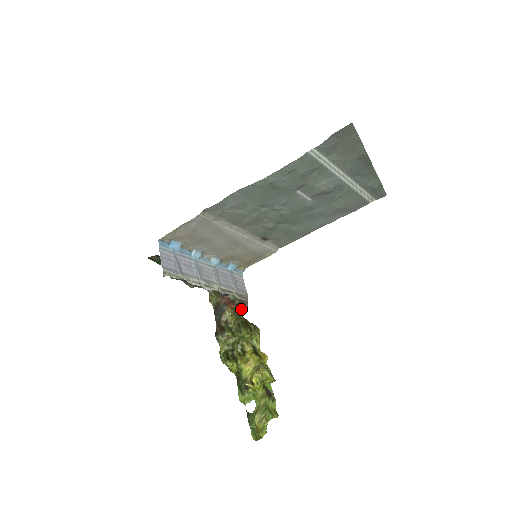
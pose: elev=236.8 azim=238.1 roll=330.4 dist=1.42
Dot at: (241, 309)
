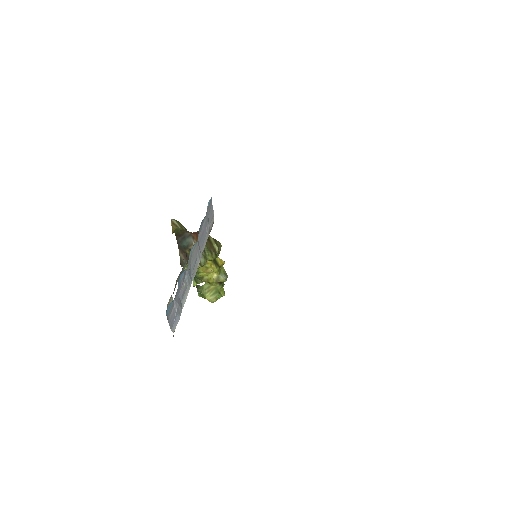
Dot at: occluded
